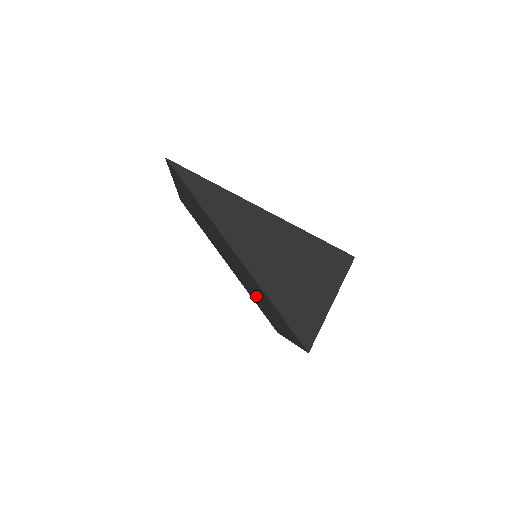
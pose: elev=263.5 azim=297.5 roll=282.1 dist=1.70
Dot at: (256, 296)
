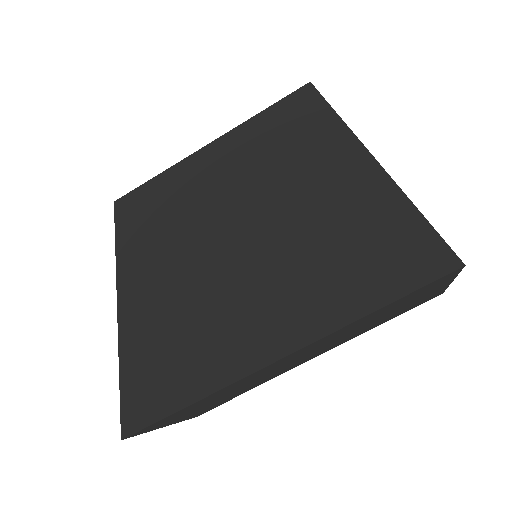
Dot at: (235, 282)
